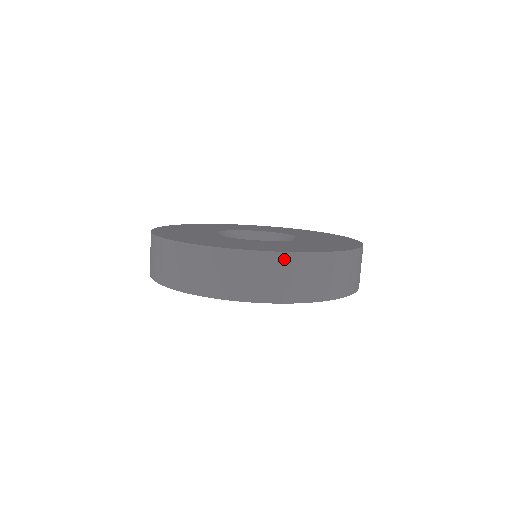
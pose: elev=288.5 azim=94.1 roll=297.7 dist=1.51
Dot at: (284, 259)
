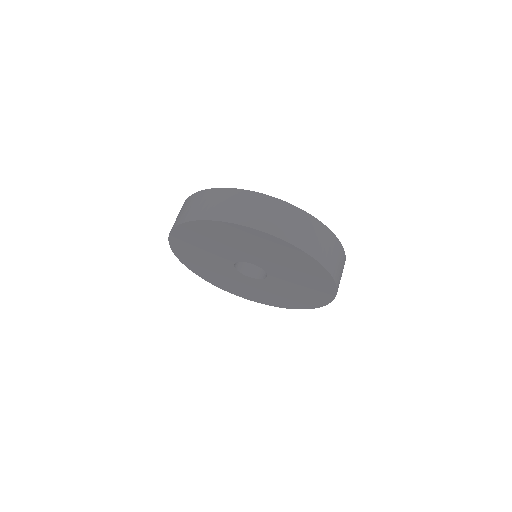
Dot at: (250, 195)
